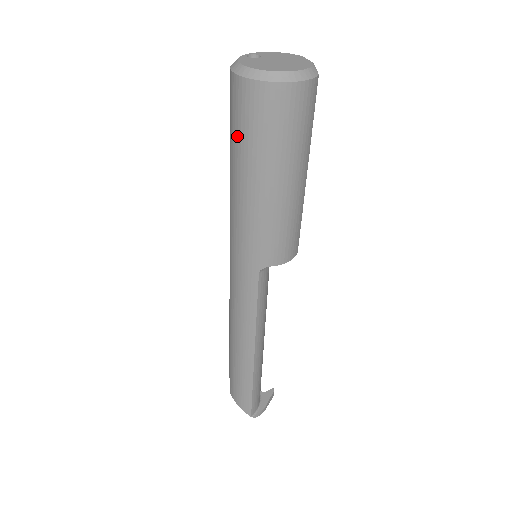
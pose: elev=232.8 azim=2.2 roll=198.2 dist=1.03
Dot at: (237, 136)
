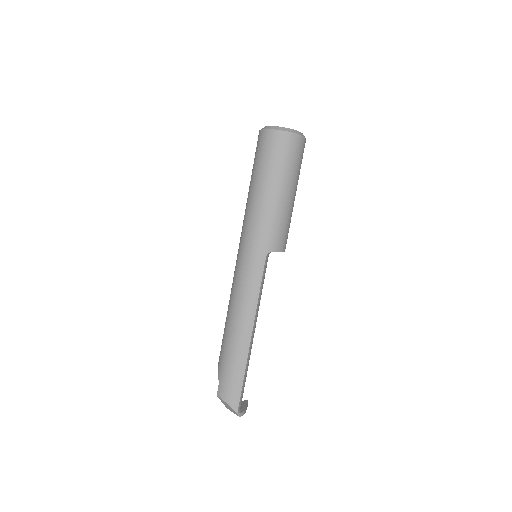
Dot at: (264, 163)
